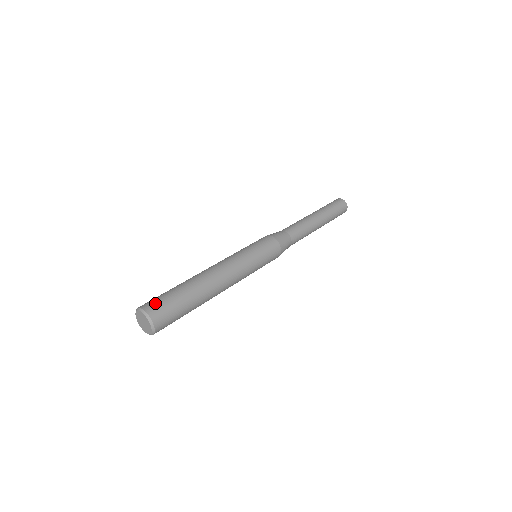
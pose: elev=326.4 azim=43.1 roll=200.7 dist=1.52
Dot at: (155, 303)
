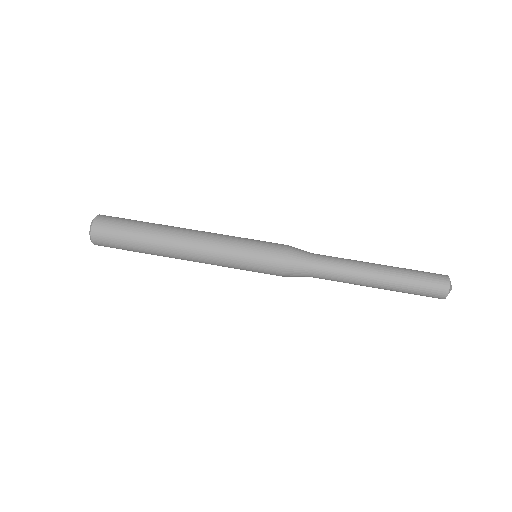
Dot at: (104, 239)
